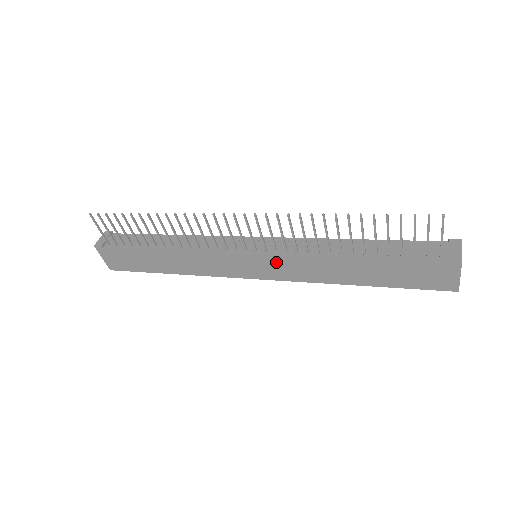
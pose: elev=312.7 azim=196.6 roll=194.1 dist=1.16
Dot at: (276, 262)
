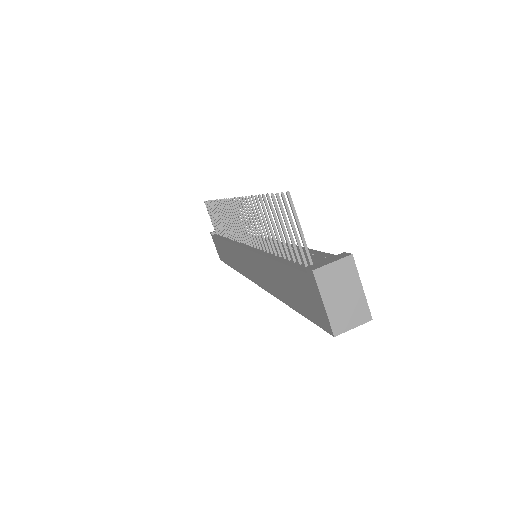
Dot at: (250, 259)
